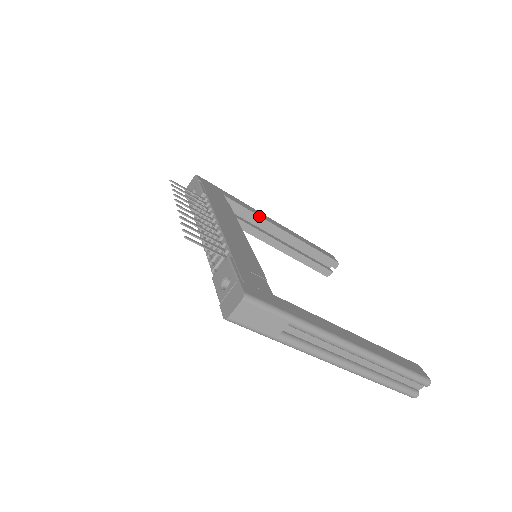
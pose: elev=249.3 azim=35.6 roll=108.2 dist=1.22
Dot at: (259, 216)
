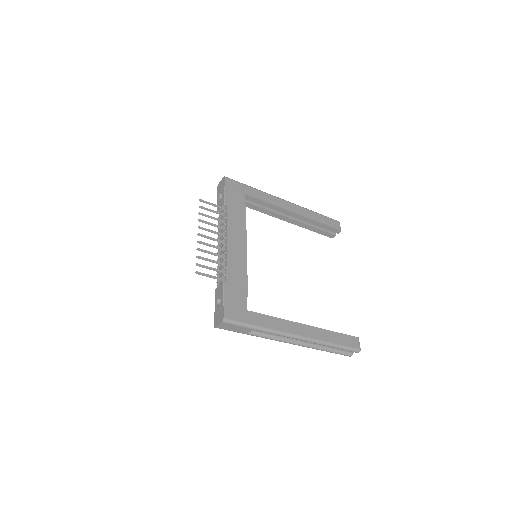
Dot at: (273, 205)
